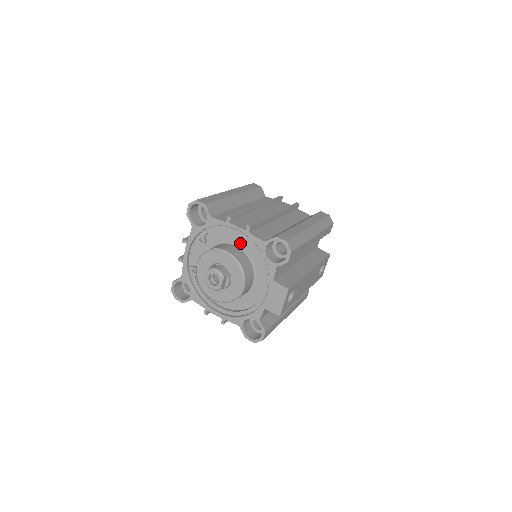
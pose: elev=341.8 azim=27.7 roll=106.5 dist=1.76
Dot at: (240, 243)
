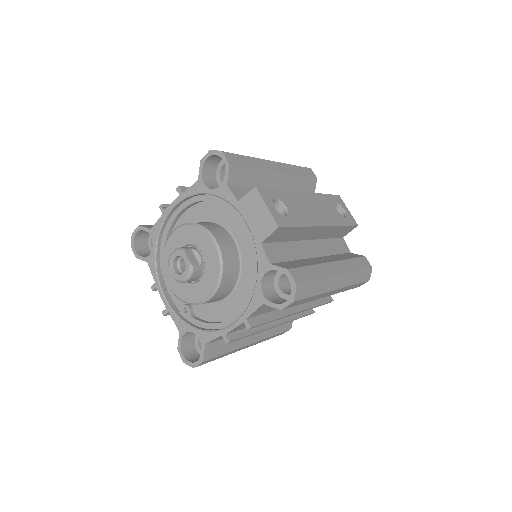
Dot at: (193, 221)
